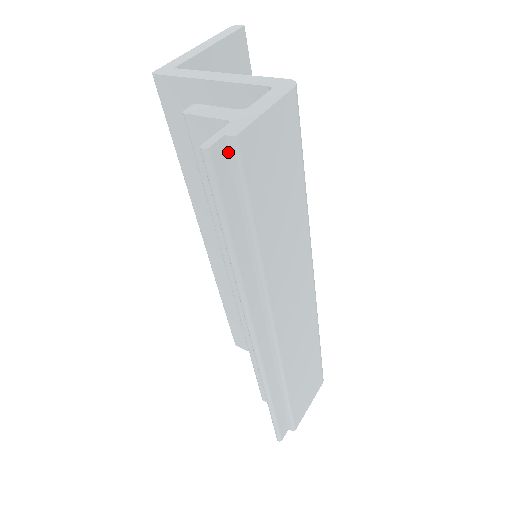
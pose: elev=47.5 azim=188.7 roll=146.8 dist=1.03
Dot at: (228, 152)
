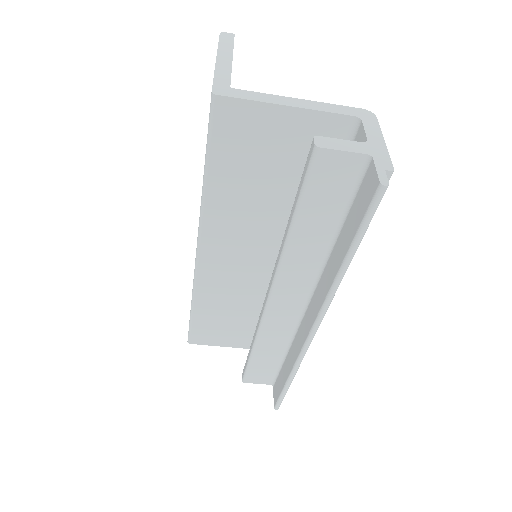
Dot at: occluded
